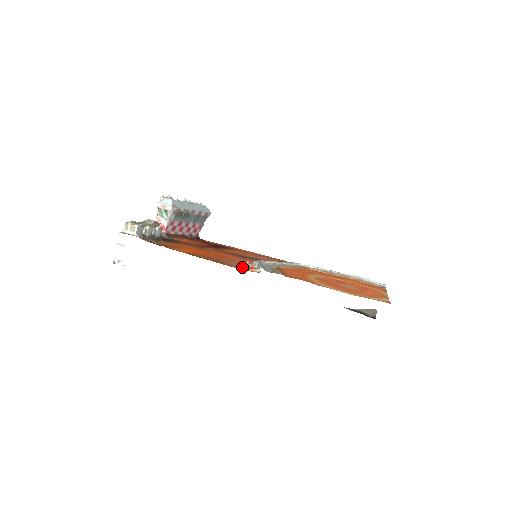
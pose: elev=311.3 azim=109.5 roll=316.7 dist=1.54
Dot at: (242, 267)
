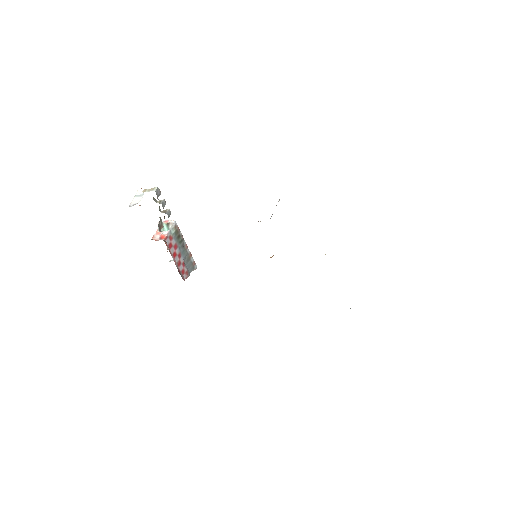
Dot at: occluded
